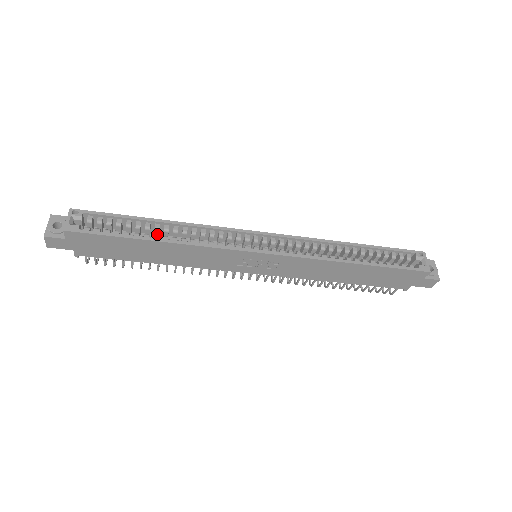
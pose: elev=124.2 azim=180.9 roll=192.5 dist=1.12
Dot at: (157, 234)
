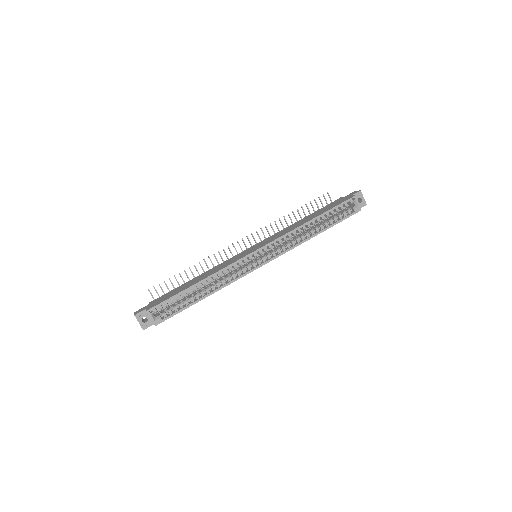
Dot at: (199, 287)
